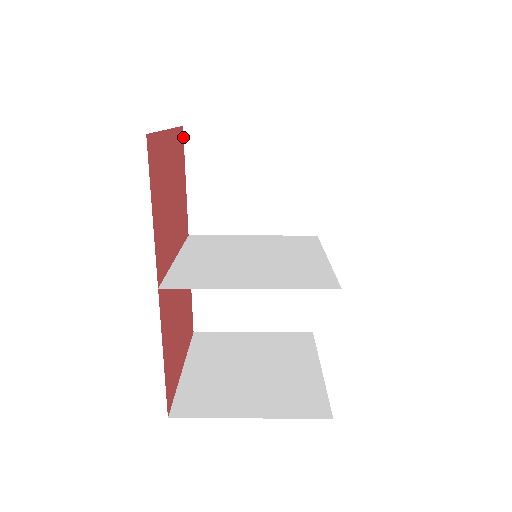
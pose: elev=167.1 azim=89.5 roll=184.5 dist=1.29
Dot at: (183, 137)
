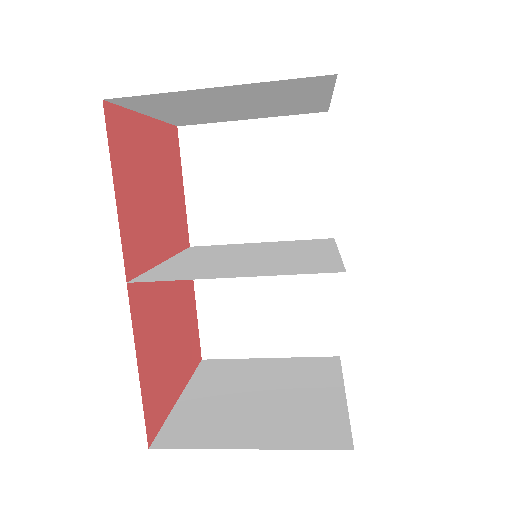
Dot at: (178, 138)
